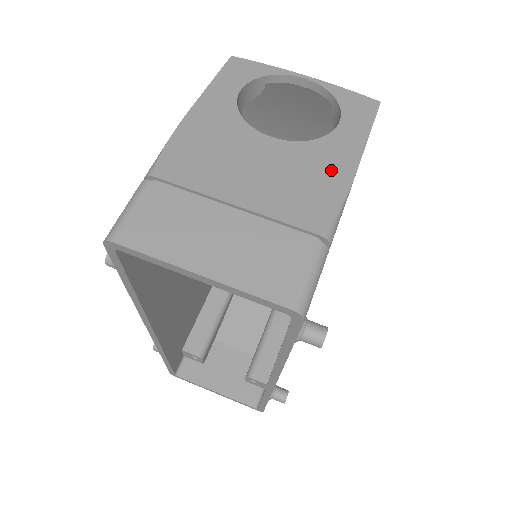
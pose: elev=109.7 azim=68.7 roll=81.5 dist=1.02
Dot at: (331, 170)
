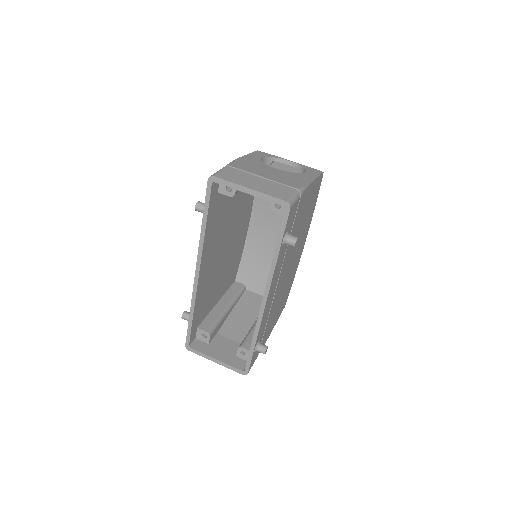
Dot at: (302, 179)
